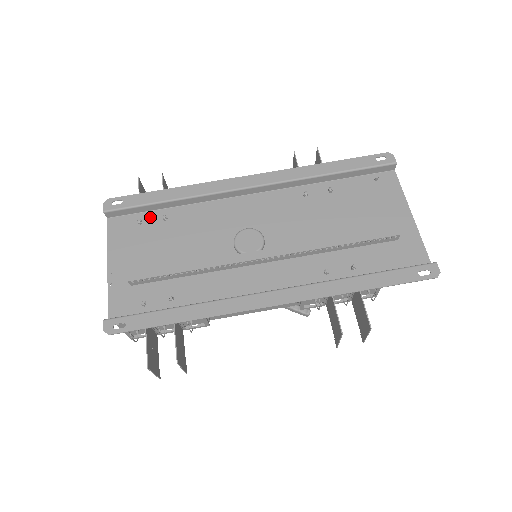
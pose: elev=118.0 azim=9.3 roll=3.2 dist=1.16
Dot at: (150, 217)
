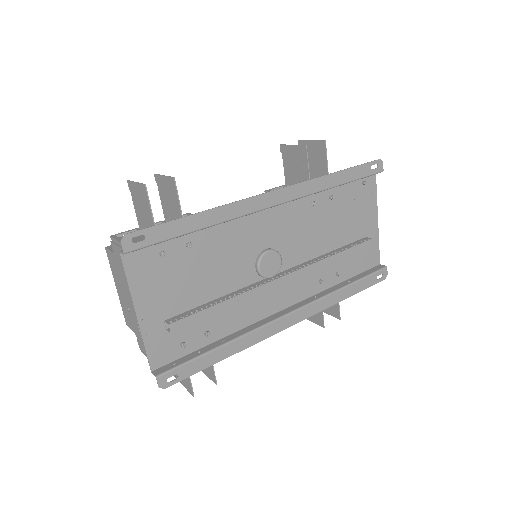
Dot at: (172, 245)
